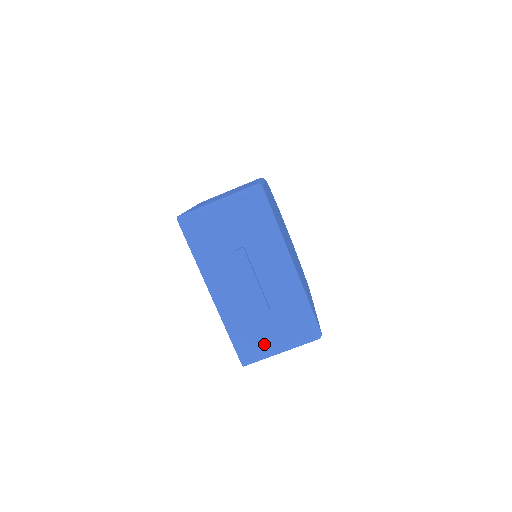
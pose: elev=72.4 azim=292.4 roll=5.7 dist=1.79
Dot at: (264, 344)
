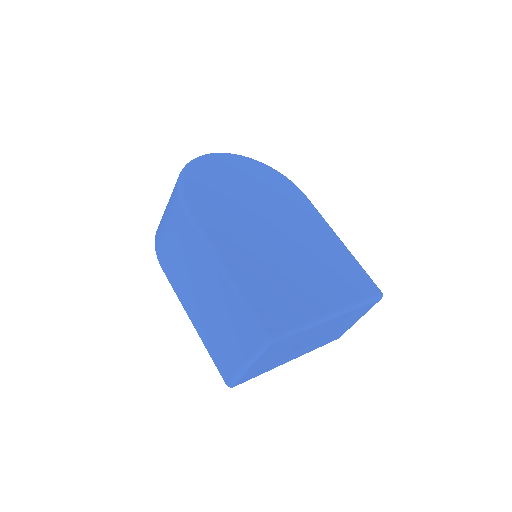
Dot at: (346, 328)
